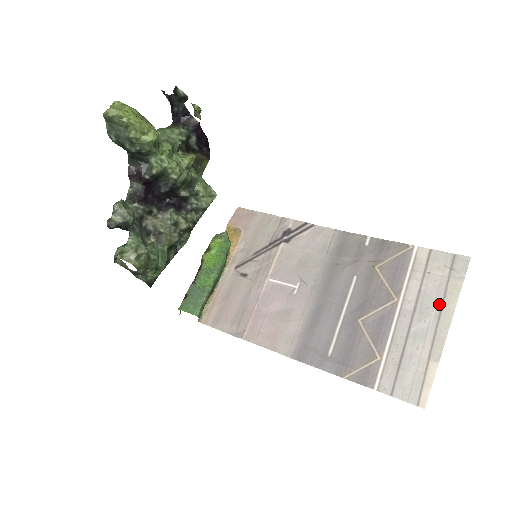
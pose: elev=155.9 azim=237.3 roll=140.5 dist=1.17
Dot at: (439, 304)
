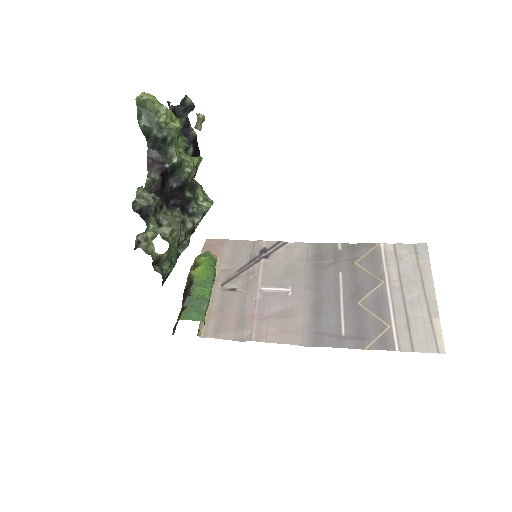
Dot at: (419, 278)
